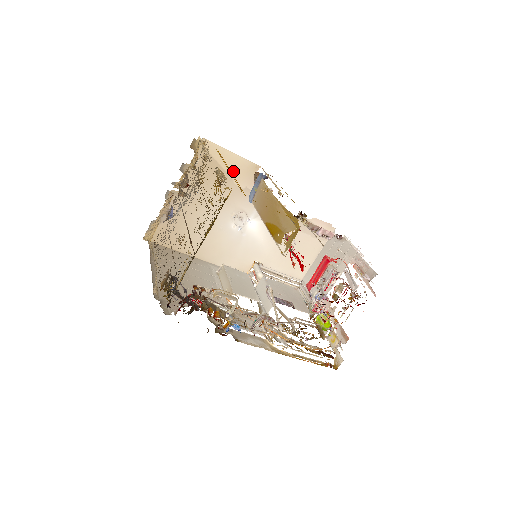
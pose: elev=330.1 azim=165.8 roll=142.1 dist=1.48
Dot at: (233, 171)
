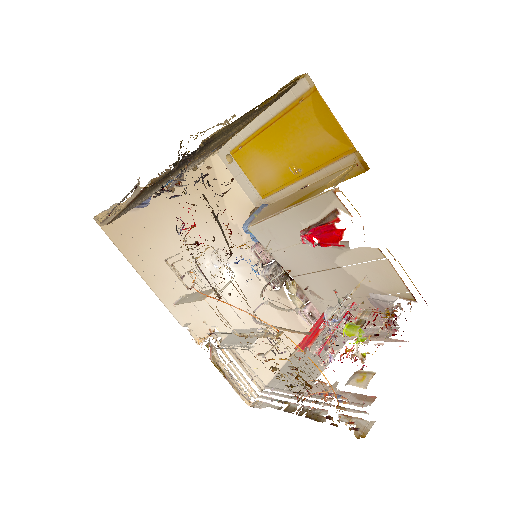
Dot at: (229, 199)
